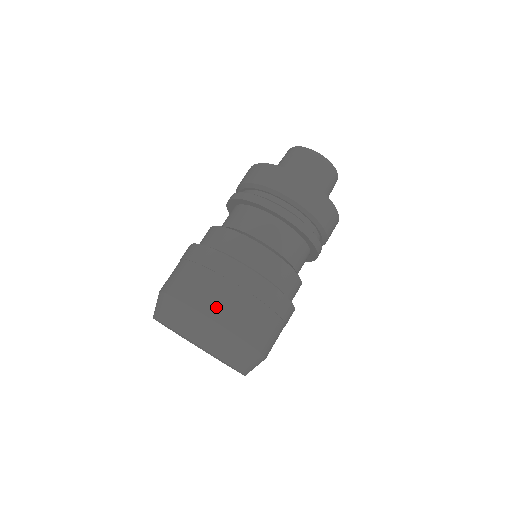
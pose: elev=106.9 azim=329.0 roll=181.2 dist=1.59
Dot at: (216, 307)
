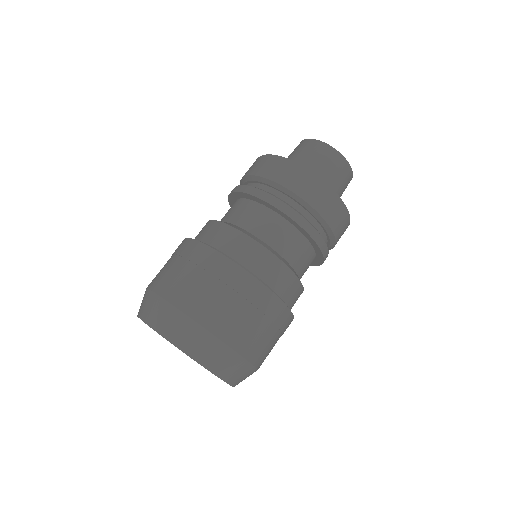
Dot at: (191, 301)
